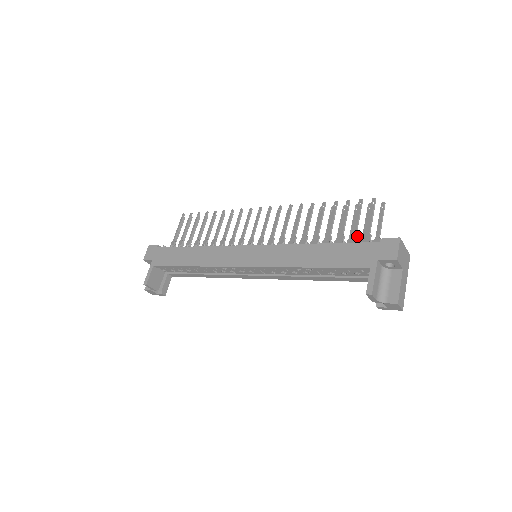
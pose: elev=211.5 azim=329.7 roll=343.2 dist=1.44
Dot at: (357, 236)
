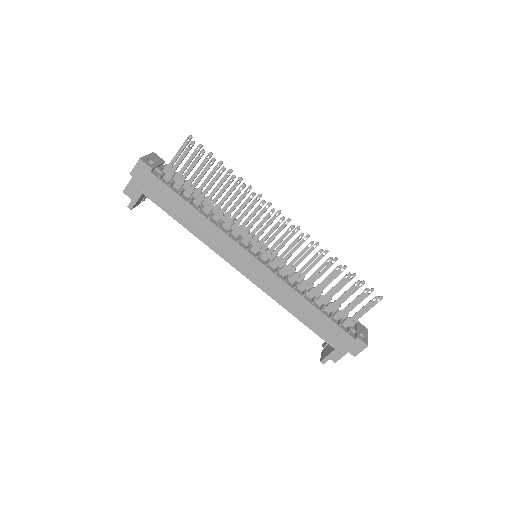
Dot at: occluded
